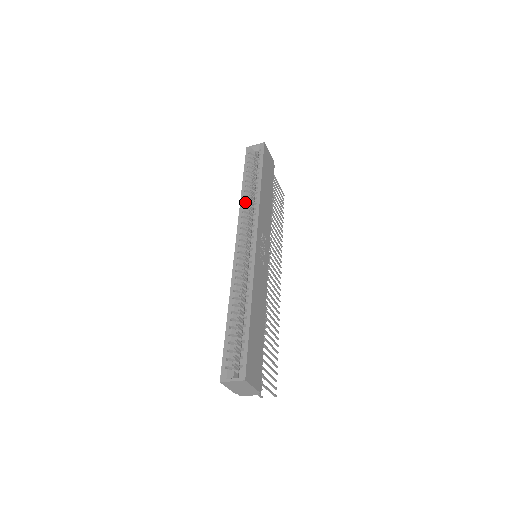
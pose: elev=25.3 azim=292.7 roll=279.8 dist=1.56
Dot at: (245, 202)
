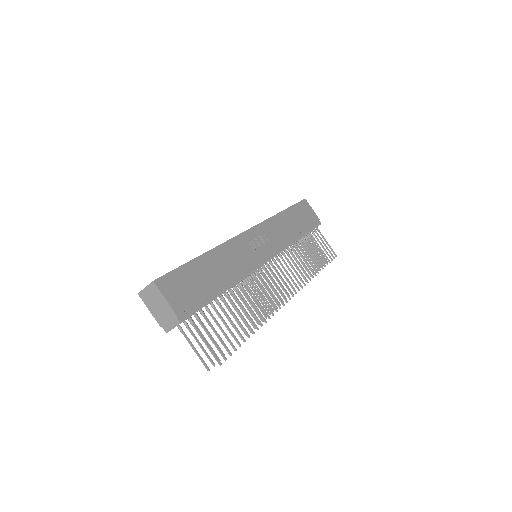
Dot at: occluded
